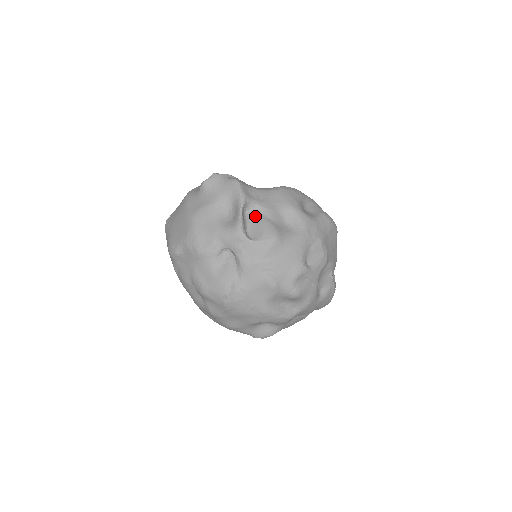
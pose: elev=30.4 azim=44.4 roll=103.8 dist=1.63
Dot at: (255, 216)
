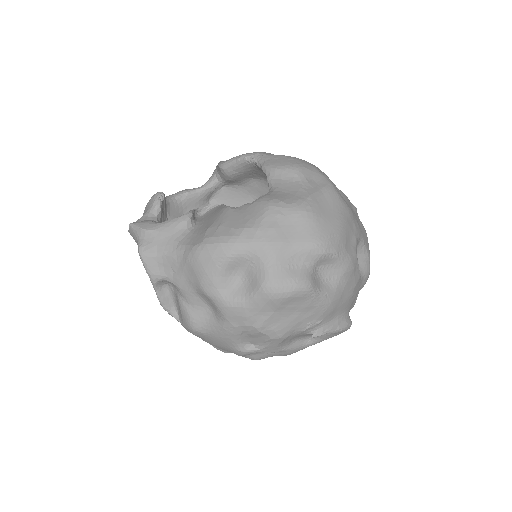
Dot at: (175, 292)
